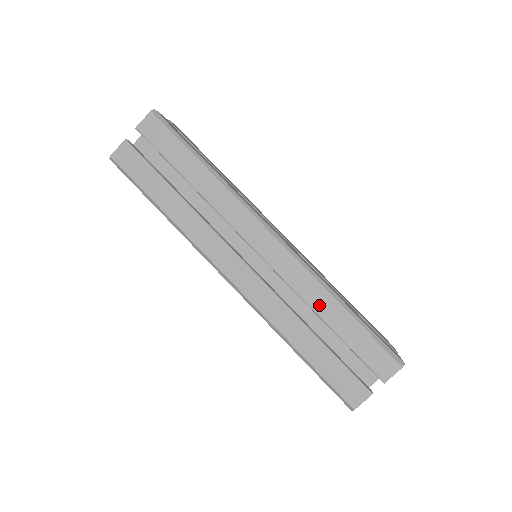
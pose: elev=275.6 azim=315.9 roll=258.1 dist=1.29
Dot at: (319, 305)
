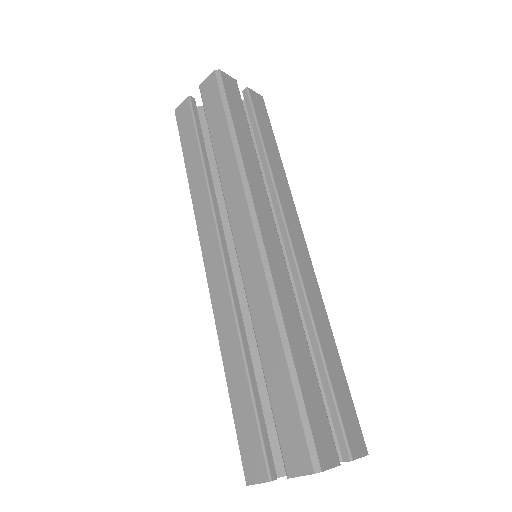
Dot at: (263, 336)
